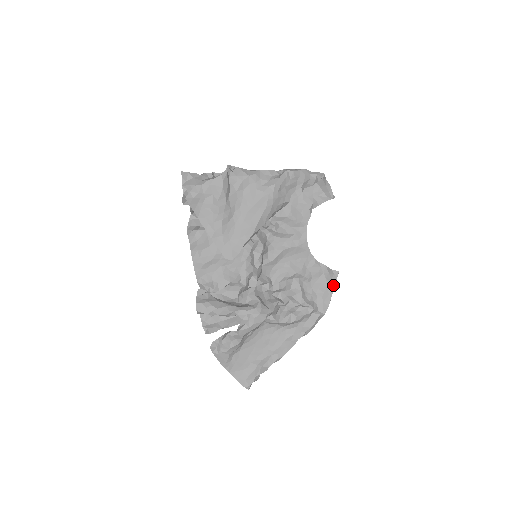
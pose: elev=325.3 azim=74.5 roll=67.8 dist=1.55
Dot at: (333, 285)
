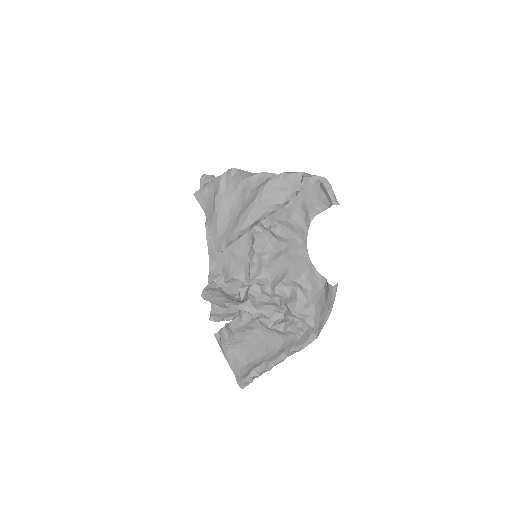
Dot at: (329, 301)
